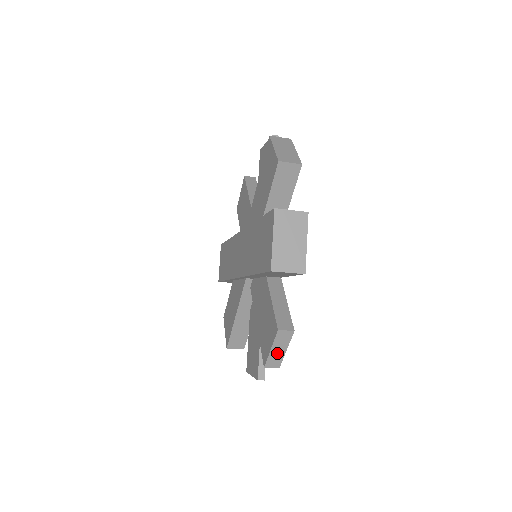
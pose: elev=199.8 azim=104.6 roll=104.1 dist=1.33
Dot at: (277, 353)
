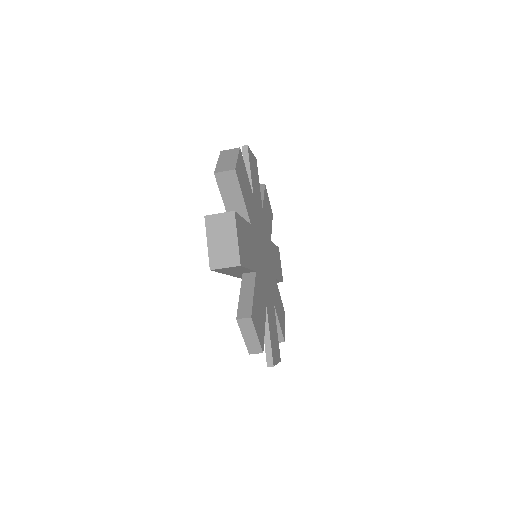
Dot at: (251, 340)
